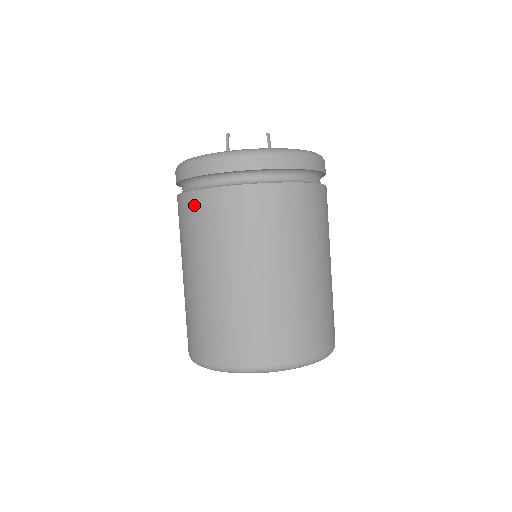
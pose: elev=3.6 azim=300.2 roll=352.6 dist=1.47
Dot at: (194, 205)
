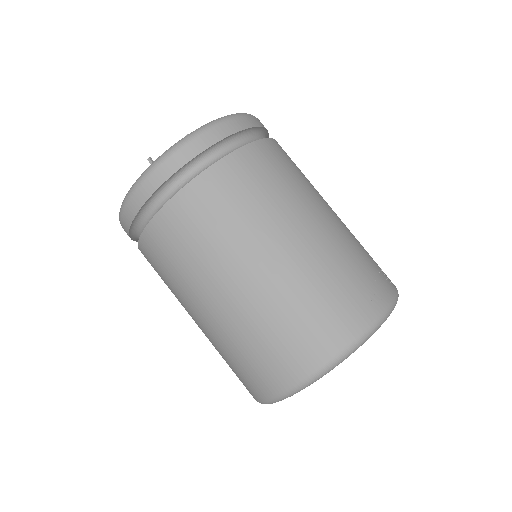
Dot at: (157, 239)
